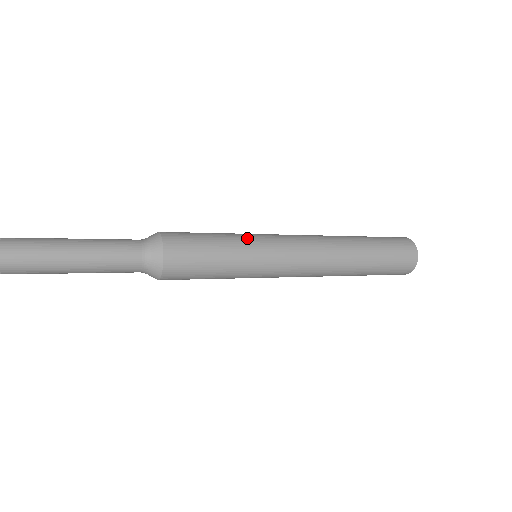
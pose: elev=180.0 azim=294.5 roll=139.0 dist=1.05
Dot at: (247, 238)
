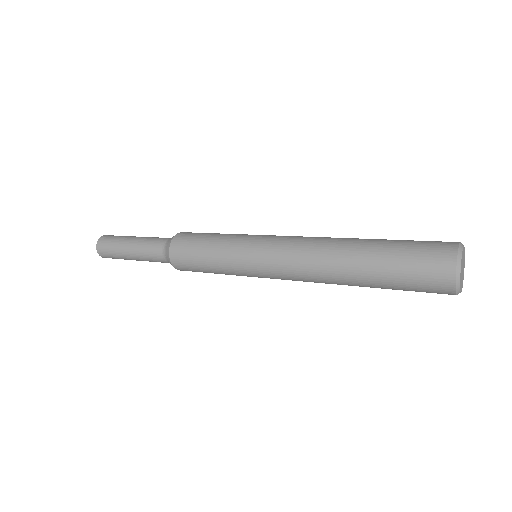
Dot at: (238, 237)
